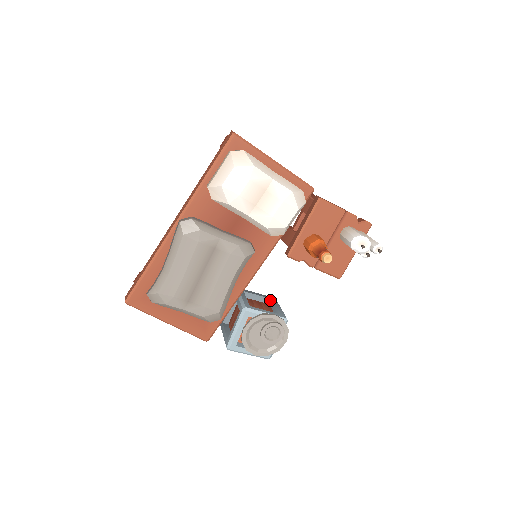
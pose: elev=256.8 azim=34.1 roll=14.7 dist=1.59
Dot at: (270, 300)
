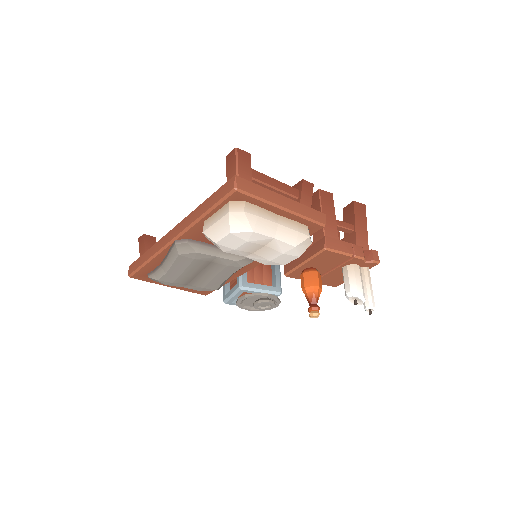
Dot at: occluded
